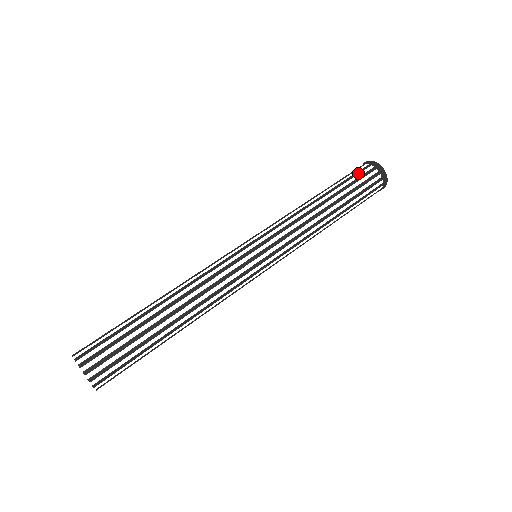
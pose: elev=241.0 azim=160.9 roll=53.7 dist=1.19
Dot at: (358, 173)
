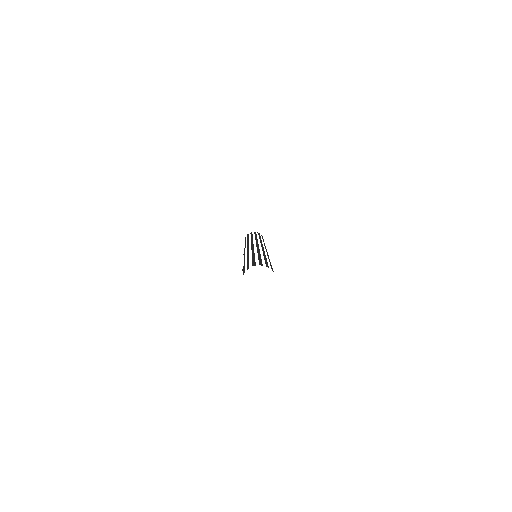
Dot at: (248, 235)
